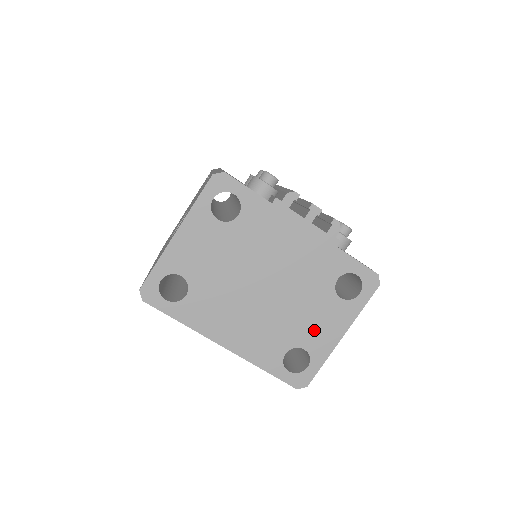
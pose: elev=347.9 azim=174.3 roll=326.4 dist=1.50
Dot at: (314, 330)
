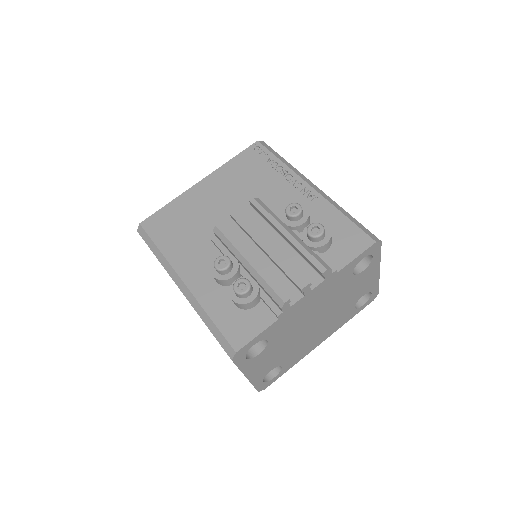
Dot at: (361, 289)
